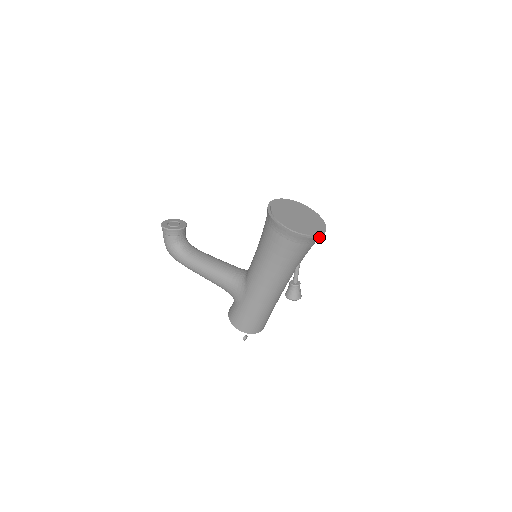
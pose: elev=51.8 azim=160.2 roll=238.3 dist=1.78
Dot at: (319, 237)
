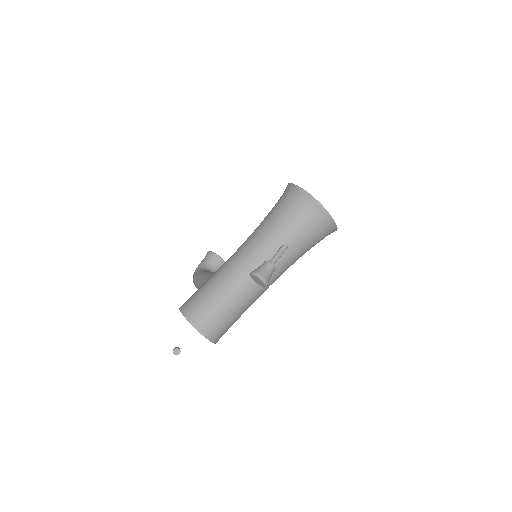
Dot at: (318, 206)
